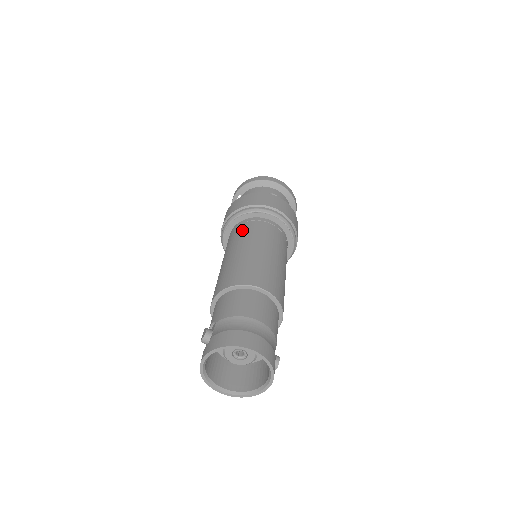
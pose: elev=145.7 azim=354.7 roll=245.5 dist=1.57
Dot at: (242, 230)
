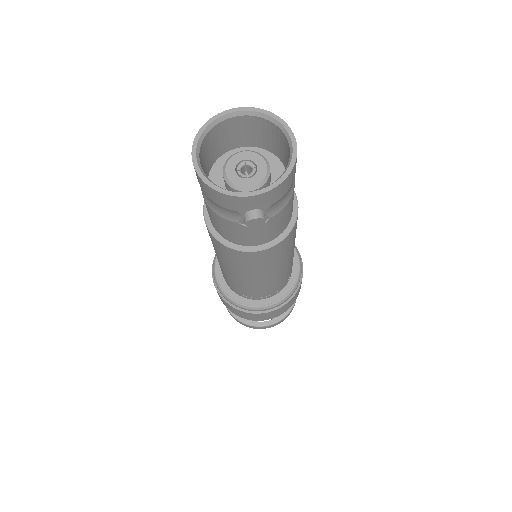
Dot at: occluded
